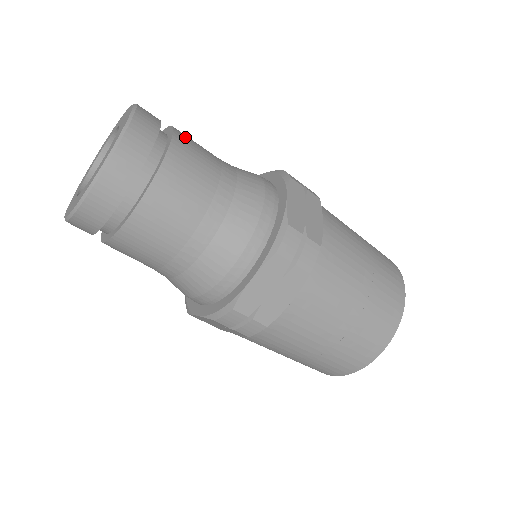
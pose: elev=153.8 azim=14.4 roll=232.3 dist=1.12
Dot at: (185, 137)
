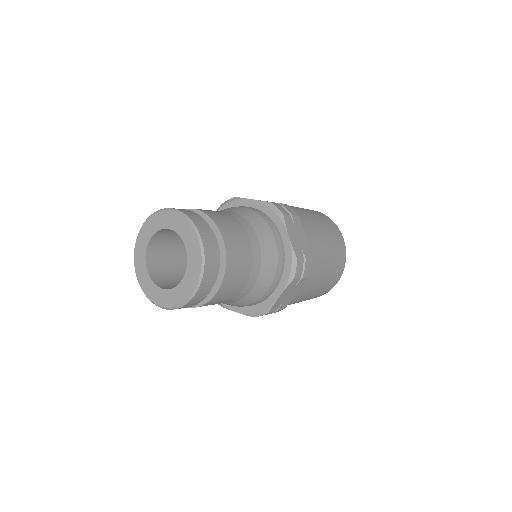
Dot at: (222, 224)
